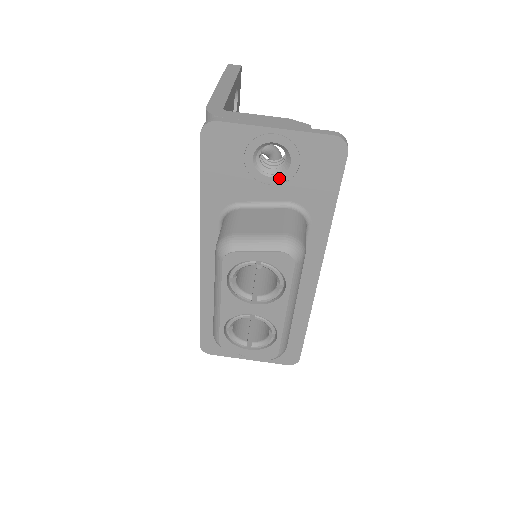
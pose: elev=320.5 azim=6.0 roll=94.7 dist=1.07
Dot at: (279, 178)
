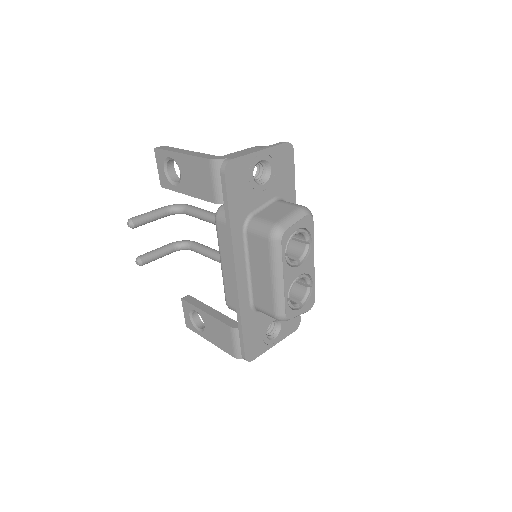
Dot at: (267, 183)
